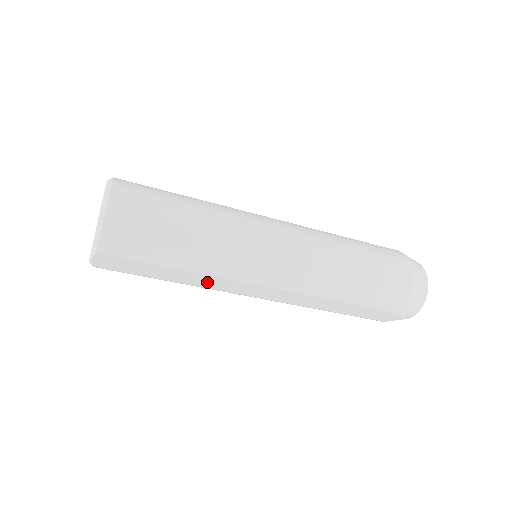
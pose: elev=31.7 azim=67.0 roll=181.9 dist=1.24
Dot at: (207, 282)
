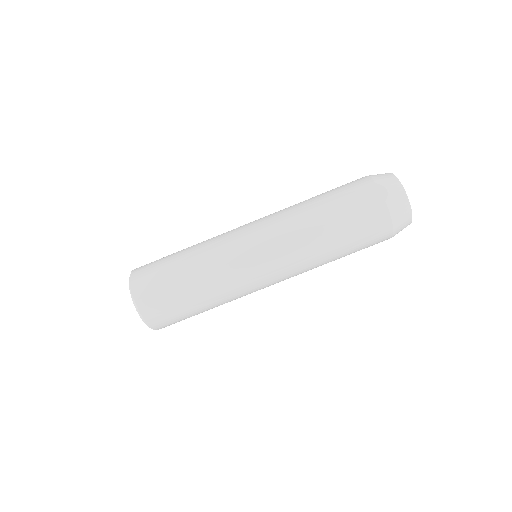
Dot at: (212, 261)
